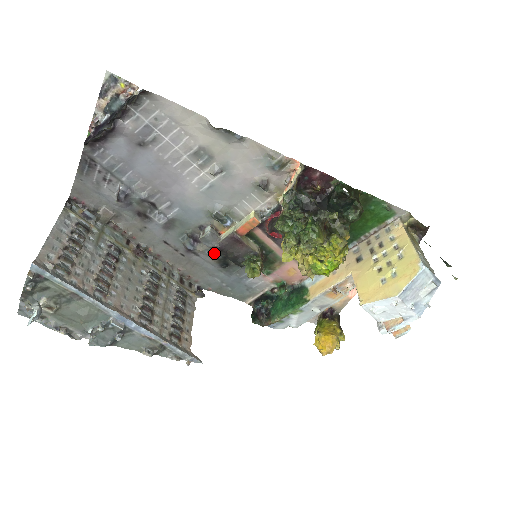
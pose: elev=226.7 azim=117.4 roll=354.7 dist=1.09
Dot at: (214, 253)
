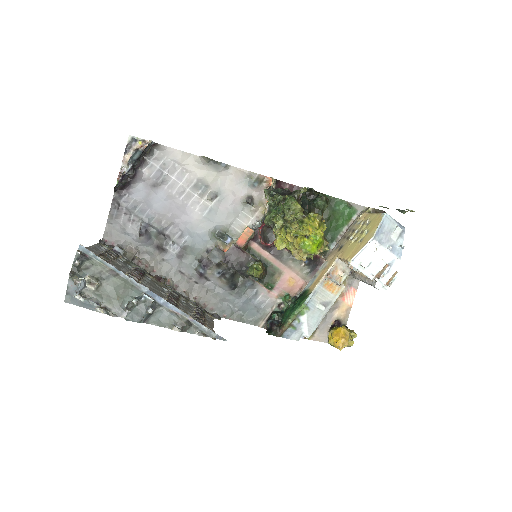
Dot at: (222, 274)
